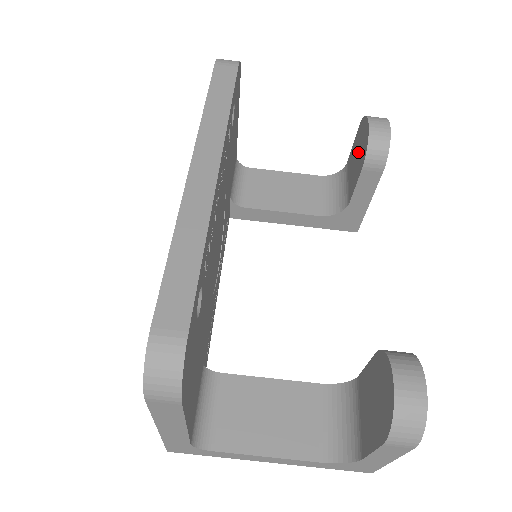
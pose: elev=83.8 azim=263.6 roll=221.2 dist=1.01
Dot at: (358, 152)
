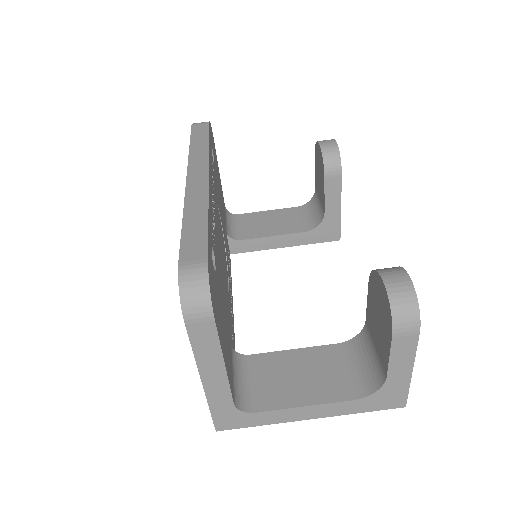
Dot at: (319, 171)
